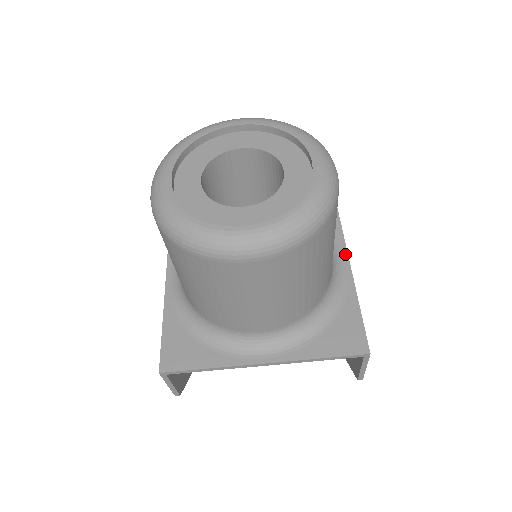
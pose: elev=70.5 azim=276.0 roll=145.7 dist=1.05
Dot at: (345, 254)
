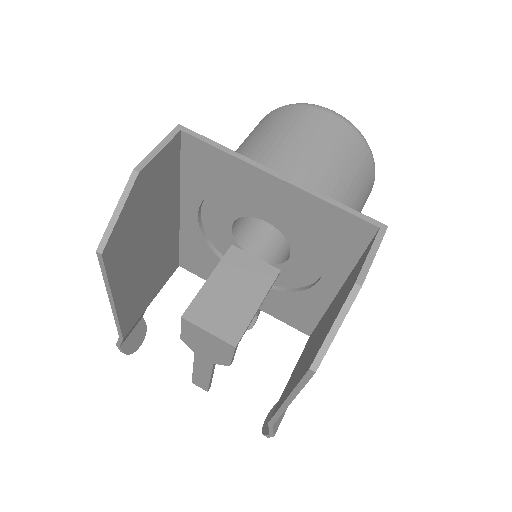
Dot at: occluded
